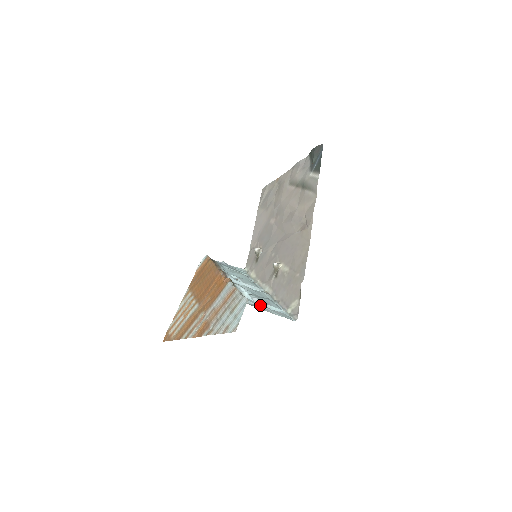
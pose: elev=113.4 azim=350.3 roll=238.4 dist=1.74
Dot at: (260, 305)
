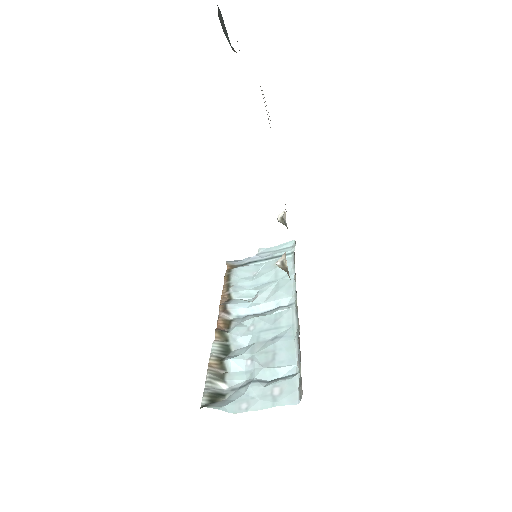
Dot at: (246, 383)
